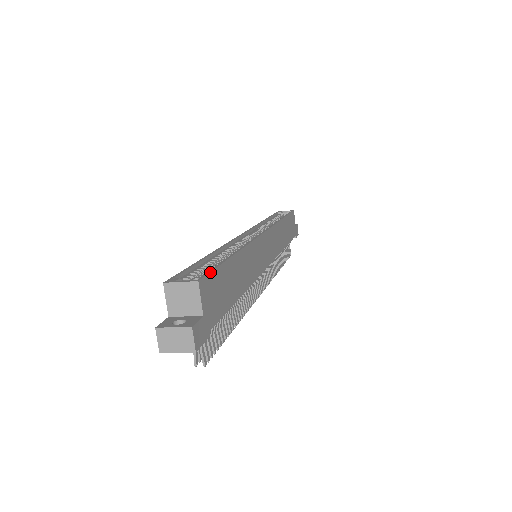
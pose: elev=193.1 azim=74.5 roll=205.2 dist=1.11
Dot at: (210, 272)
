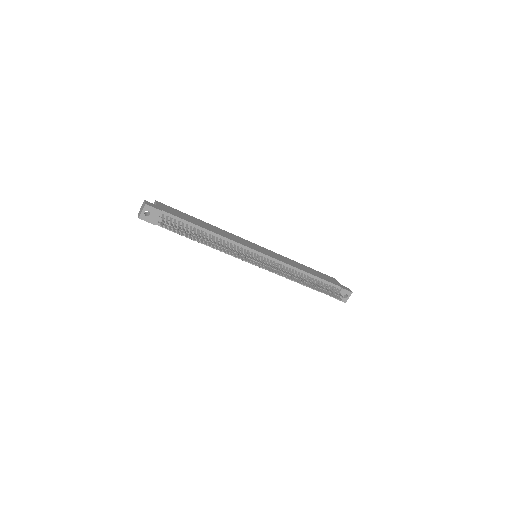
Dot at: (168, 206)
